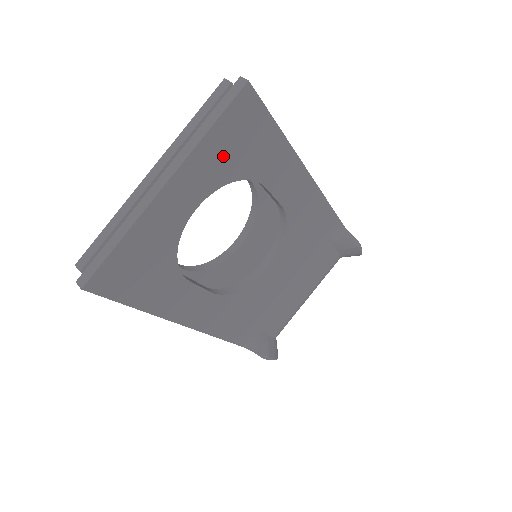
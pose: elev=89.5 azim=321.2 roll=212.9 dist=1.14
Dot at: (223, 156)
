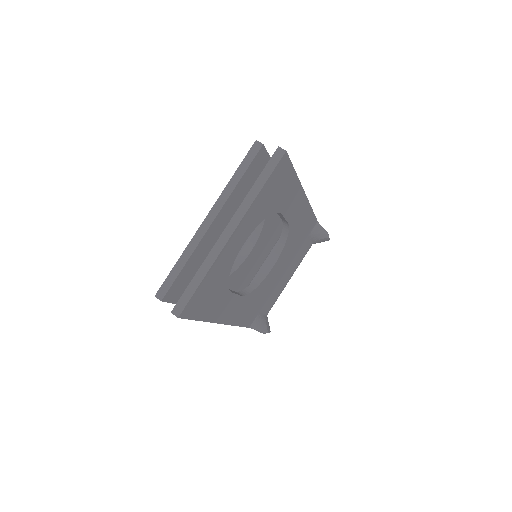
Dot at: (264, 203)
